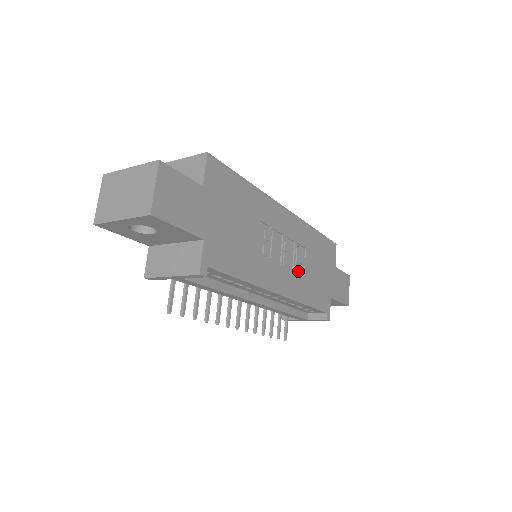
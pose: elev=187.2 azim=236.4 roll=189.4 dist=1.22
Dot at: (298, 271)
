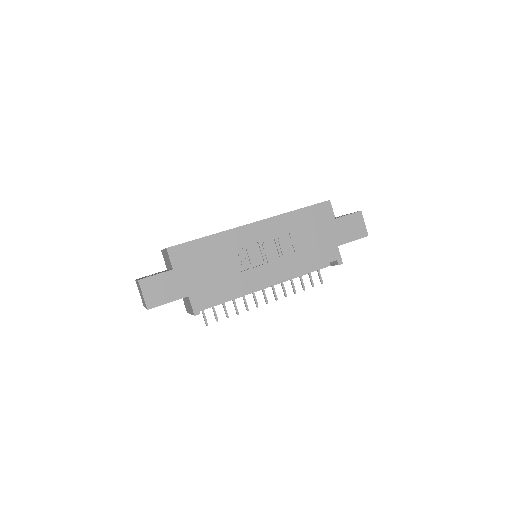
Dot at: (286, 254)
